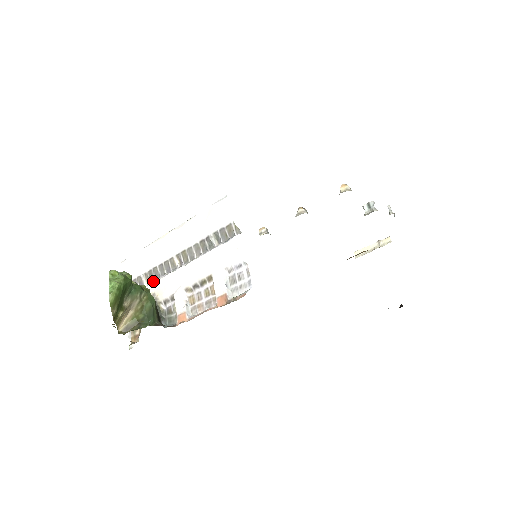
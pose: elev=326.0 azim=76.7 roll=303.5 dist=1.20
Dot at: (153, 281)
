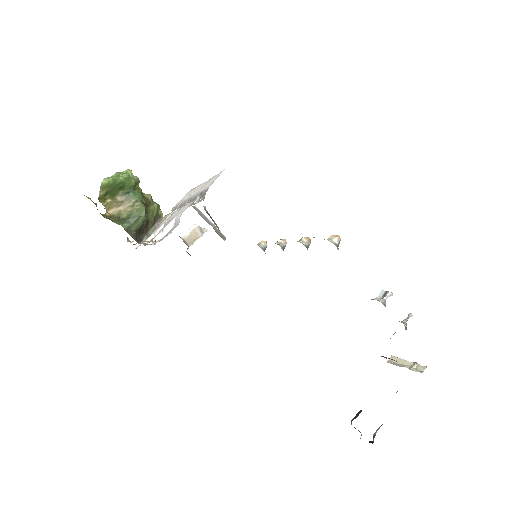
Dot at: occluded
